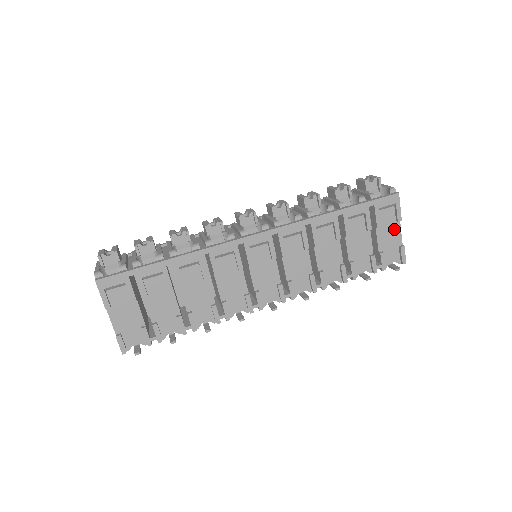
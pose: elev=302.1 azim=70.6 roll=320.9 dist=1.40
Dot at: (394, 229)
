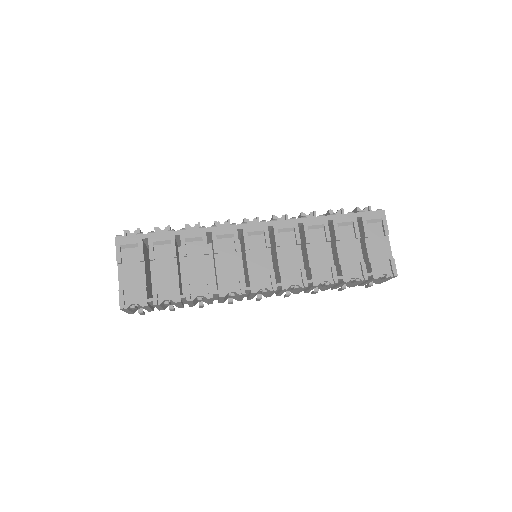
Dot at: (383, 243)
